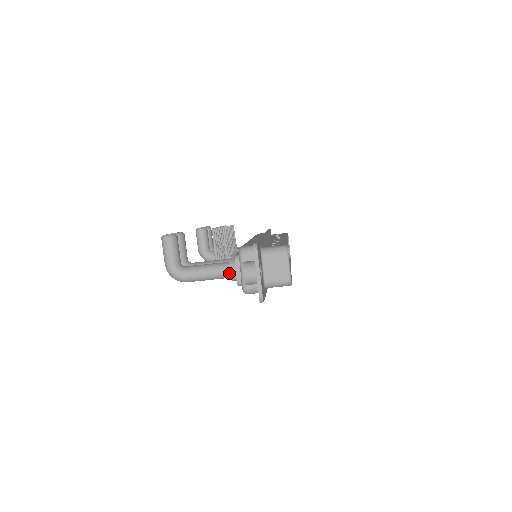
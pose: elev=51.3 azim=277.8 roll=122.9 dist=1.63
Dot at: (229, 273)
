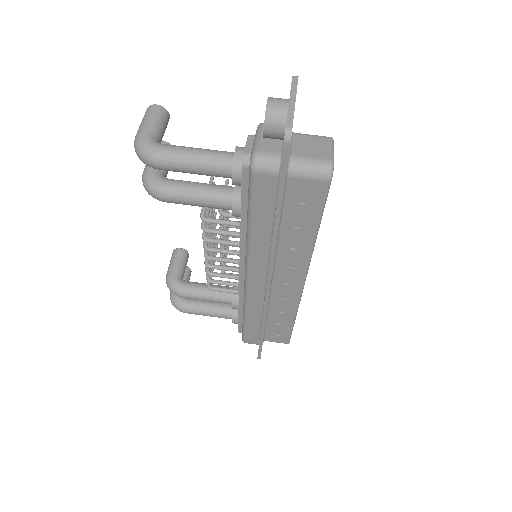
Dot at: (231, 159)
